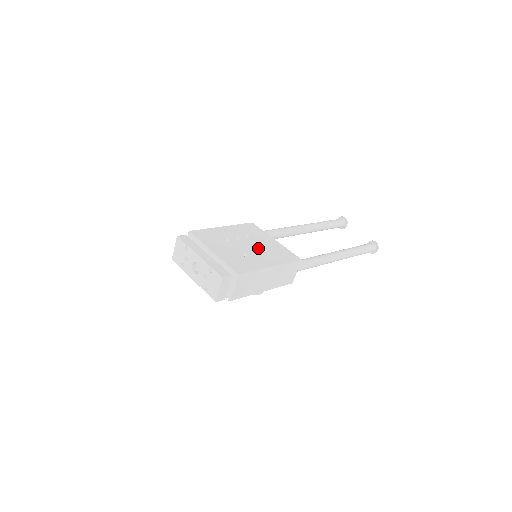
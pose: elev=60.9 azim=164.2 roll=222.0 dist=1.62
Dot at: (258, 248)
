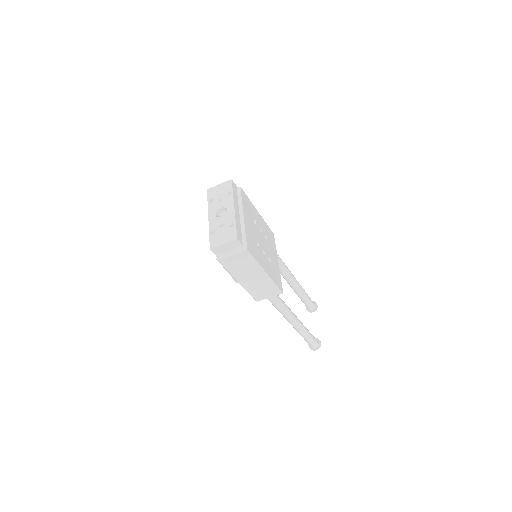
Dot at: (267, 252)
